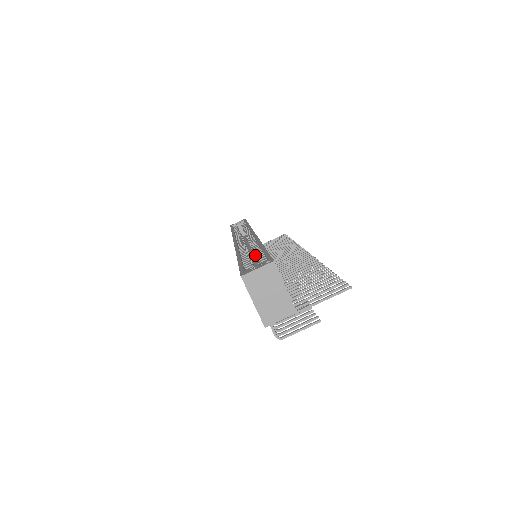
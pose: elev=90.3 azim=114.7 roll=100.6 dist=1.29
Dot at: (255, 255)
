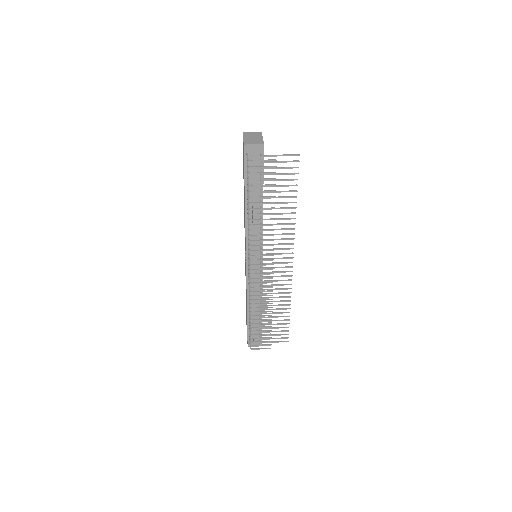
Dot at: occluded
